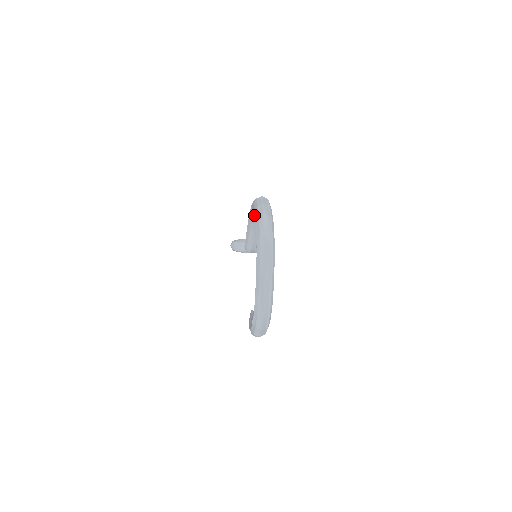
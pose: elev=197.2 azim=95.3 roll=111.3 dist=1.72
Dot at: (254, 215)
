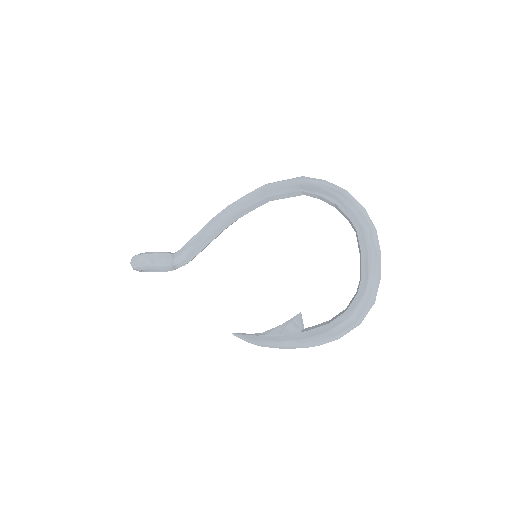
Dot at: (257, 204)
